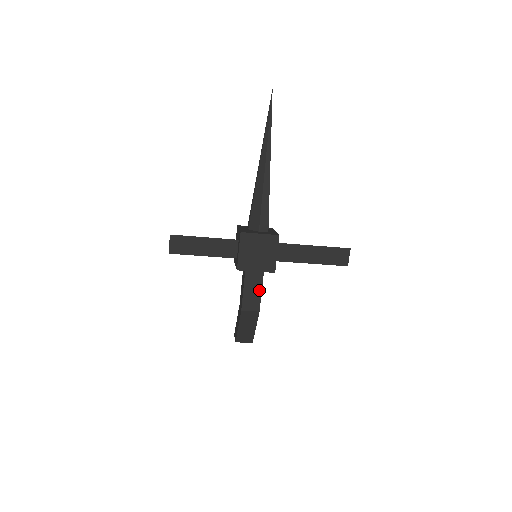
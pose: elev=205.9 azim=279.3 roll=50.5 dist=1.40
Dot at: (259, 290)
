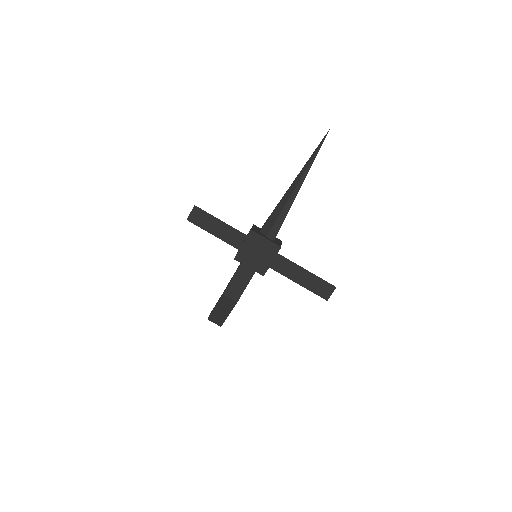
Dot at: (245, 285)
